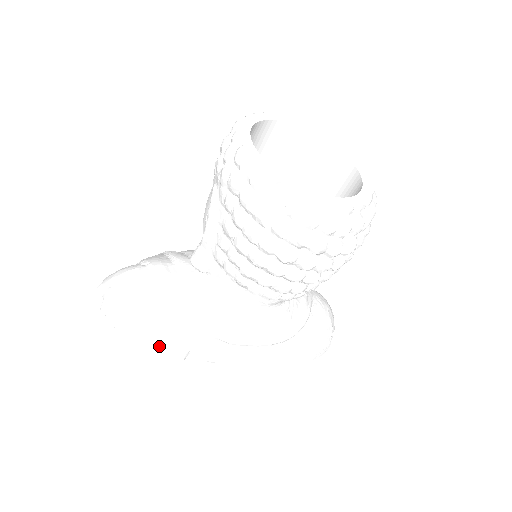
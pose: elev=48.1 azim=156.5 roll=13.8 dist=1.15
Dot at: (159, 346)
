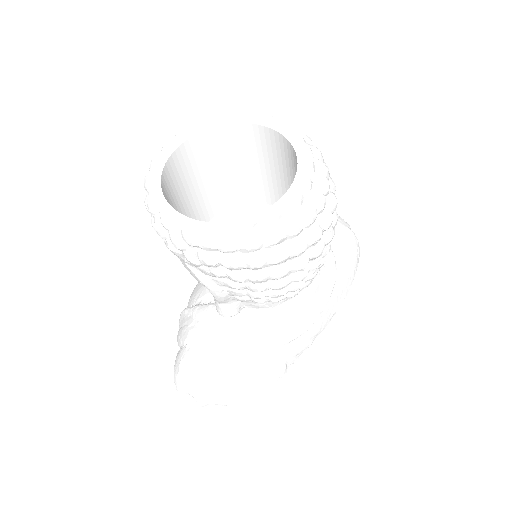
Dot at: (265, 385)
